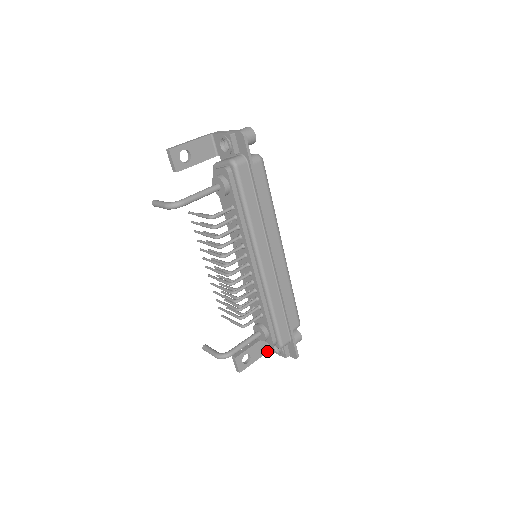
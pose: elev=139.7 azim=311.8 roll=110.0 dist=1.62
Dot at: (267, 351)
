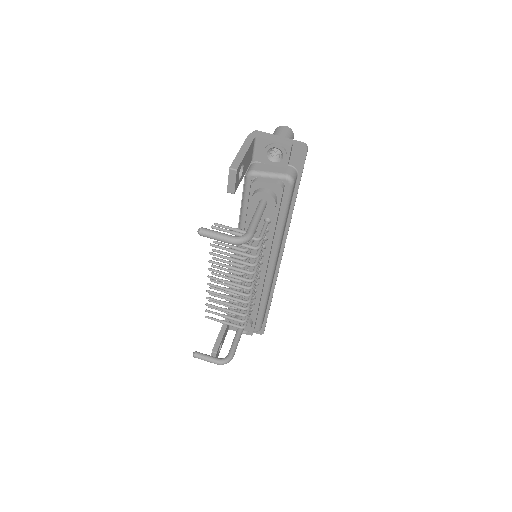
Dot at: (227, 331)
